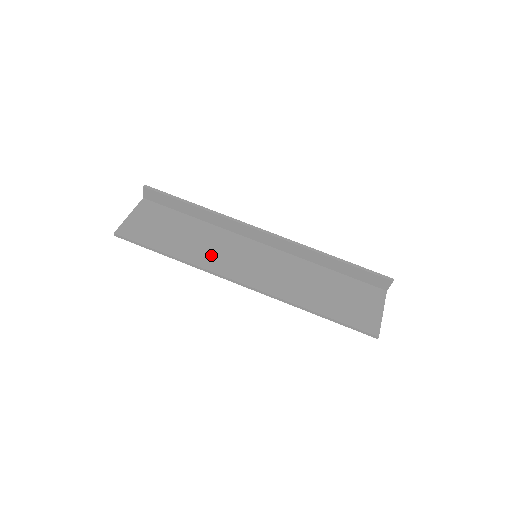
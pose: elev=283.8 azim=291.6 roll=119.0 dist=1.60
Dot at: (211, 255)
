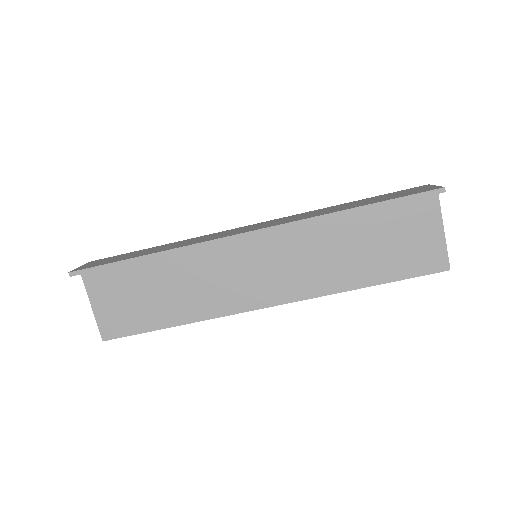
Dot at: (211, 295)
